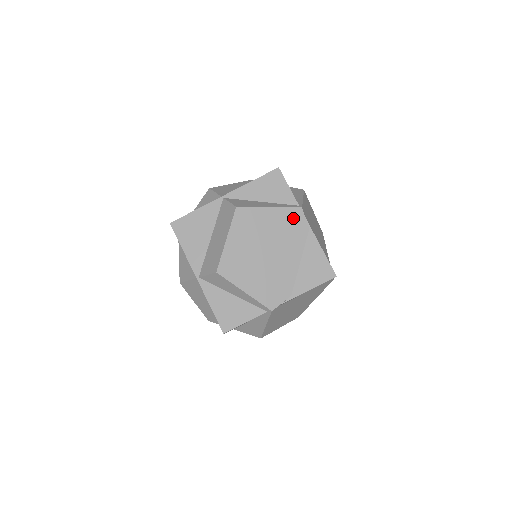
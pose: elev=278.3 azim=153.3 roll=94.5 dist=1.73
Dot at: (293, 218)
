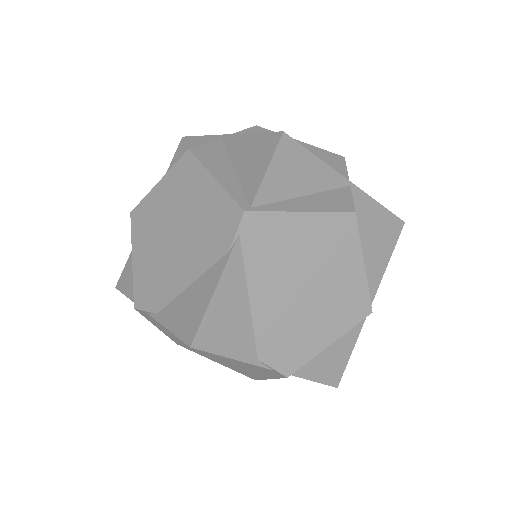
Dot at: (225, 217)
